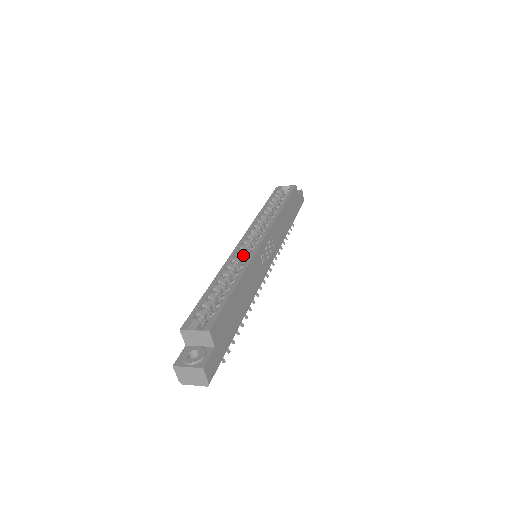
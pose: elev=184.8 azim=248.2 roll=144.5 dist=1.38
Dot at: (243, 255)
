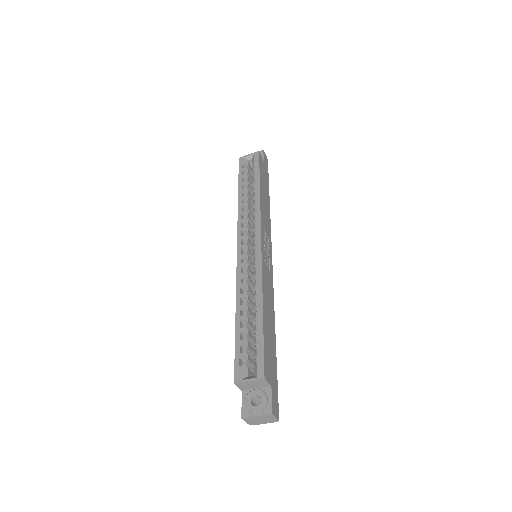
Dot at: (248, 266)
